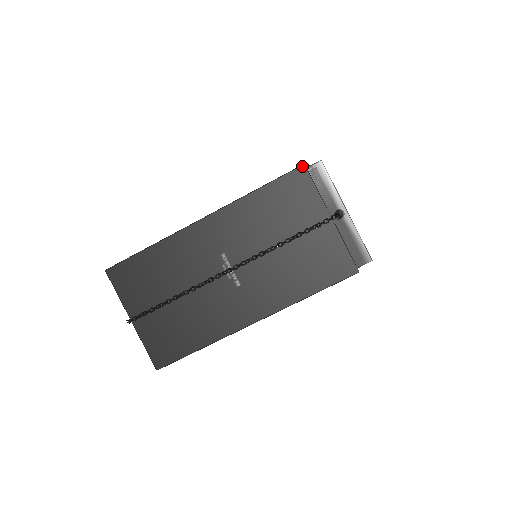
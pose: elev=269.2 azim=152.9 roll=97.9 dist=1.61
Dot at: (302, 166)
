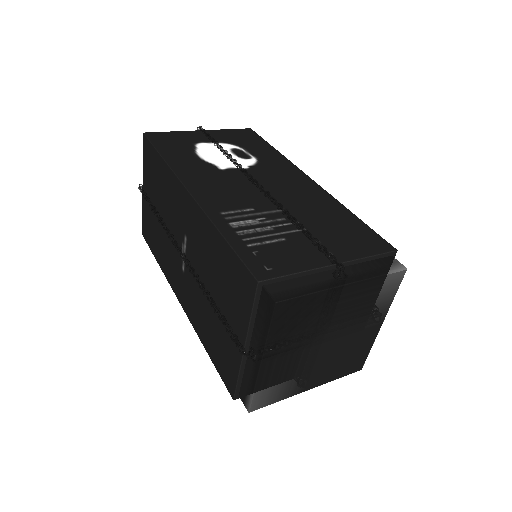
Dot at: (255, 280)
